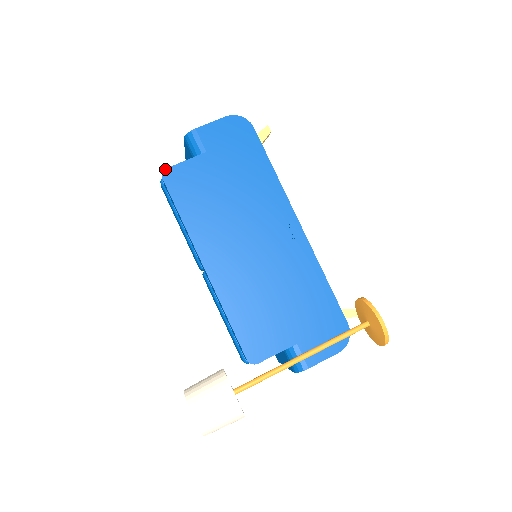
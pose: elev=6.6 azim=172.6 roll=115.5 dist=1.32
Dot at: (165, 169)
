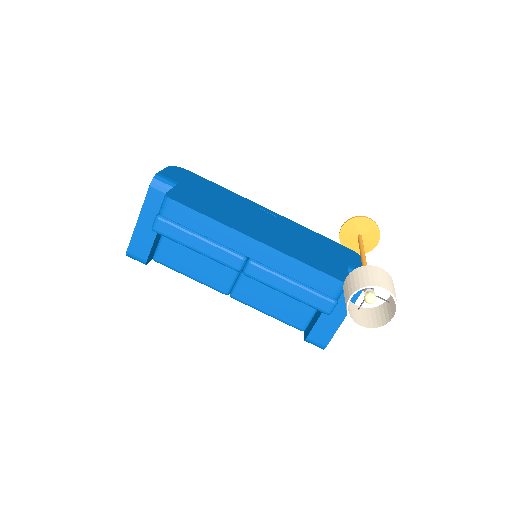
Dot at: occluded
